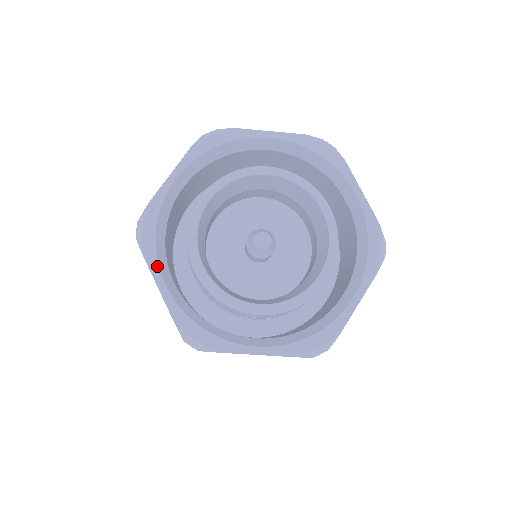
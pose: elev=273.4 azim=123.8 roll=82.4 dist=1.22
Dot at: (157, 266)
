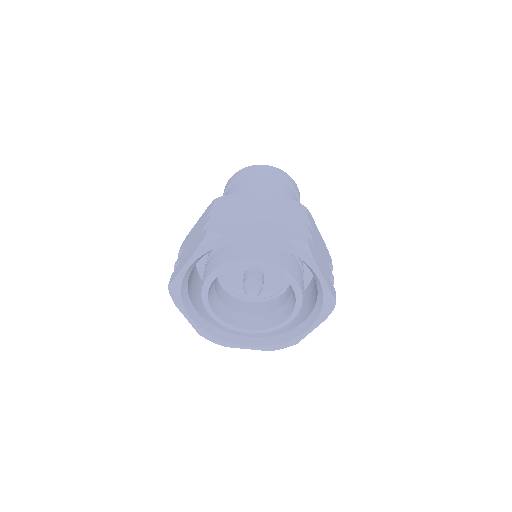
Dot at: (185, 310)
